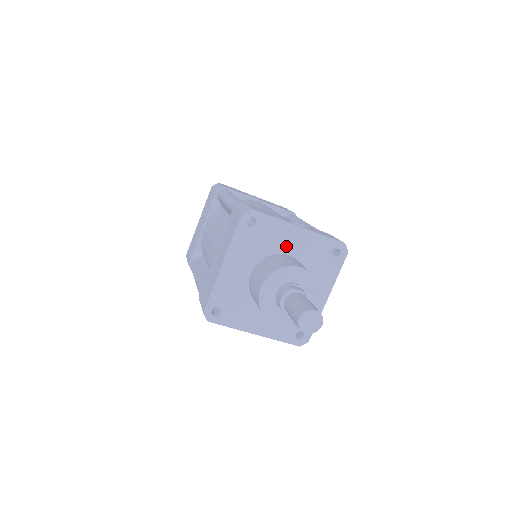
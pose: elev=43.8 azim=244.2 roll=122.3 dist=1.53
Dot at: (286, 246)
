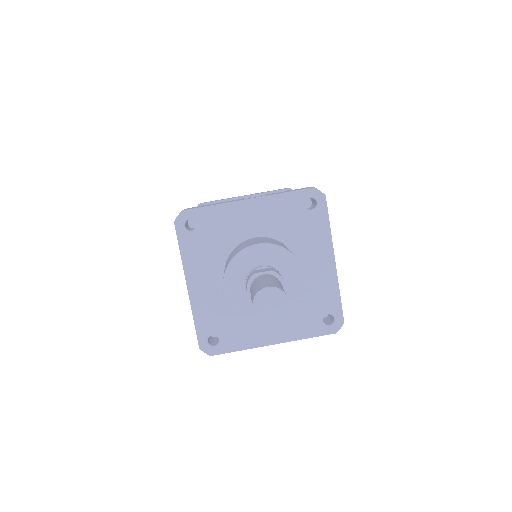
Dot at: (246, 229)
